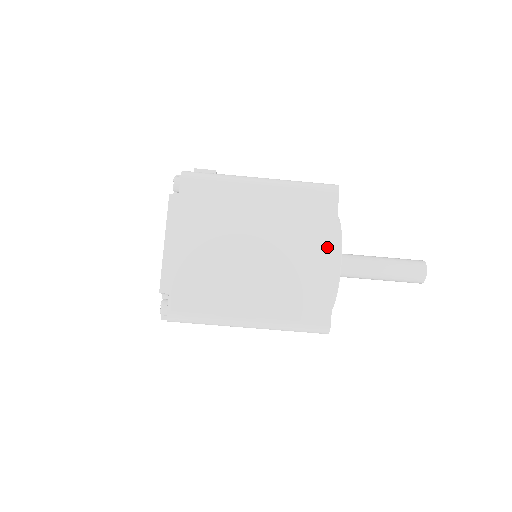
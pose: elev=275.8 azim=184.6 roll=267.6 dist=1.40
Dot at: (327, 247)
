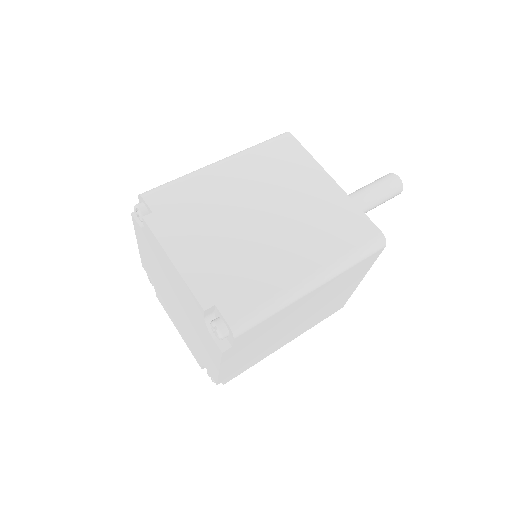
Dot at: (321, 177)
